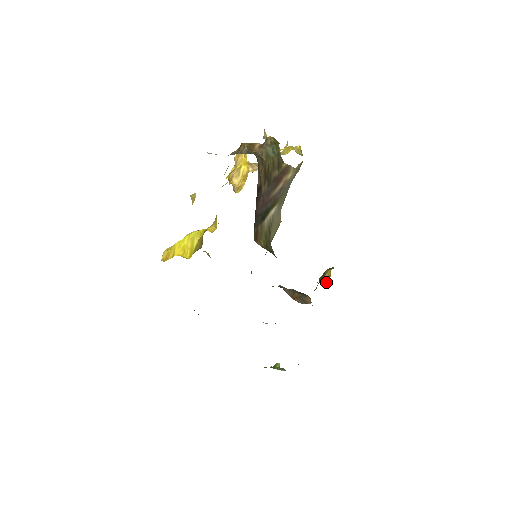
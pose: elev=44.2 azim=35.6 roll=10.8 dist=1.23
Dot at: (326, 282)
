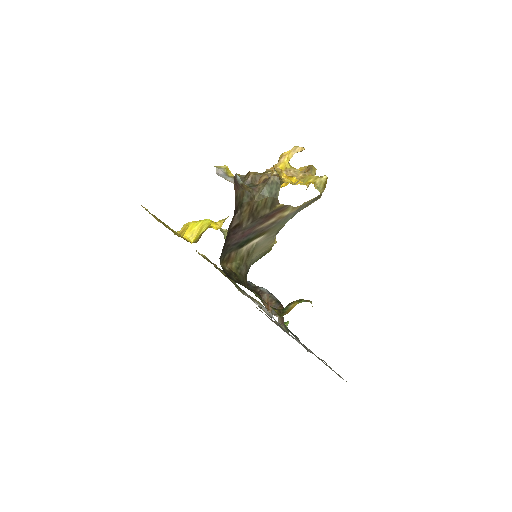
Dot at: (285, 312)
